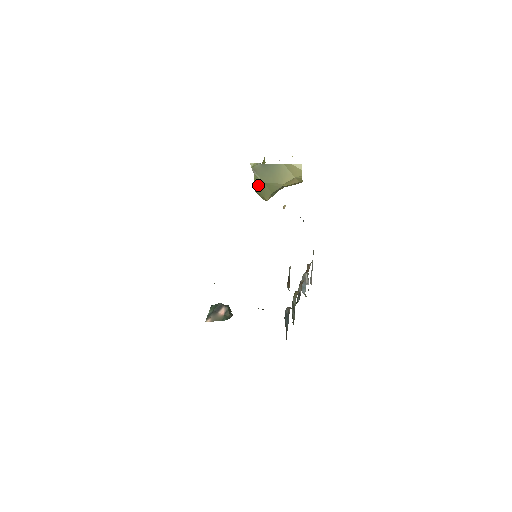
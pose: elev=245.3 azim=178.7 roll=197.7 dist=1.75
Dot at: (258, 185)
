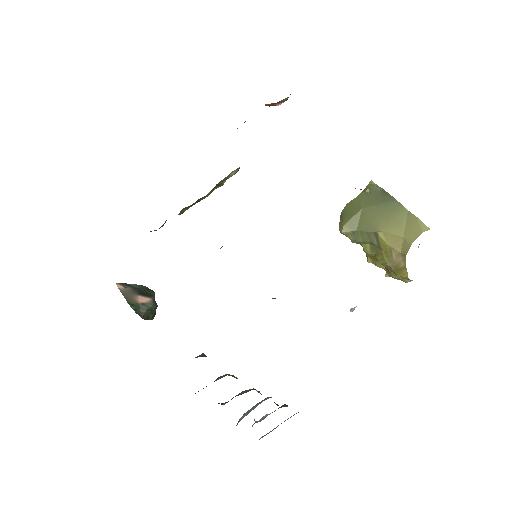
Dot at: (353, 206)
